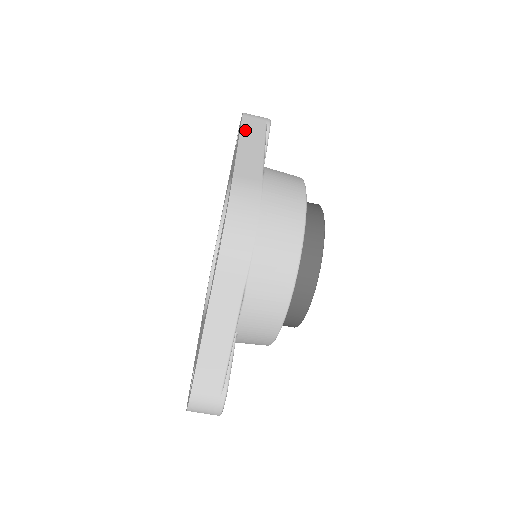
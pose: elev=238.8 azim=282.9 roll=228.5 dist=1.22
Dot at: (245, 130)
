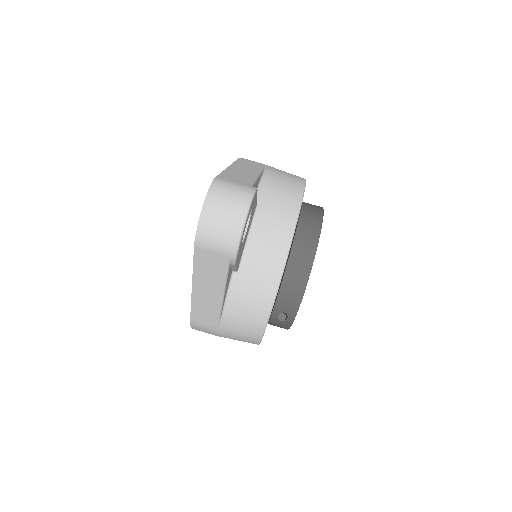
Dot at: occluded
